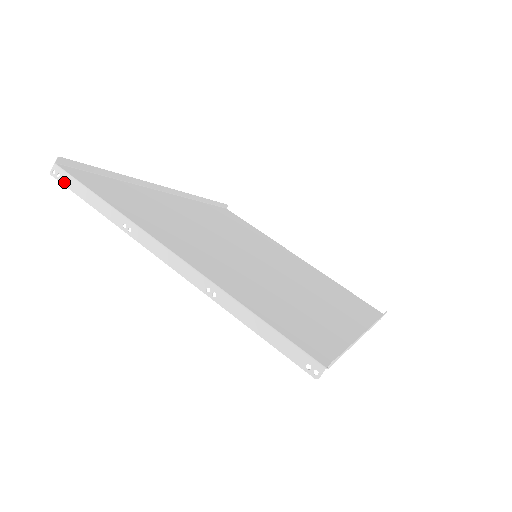
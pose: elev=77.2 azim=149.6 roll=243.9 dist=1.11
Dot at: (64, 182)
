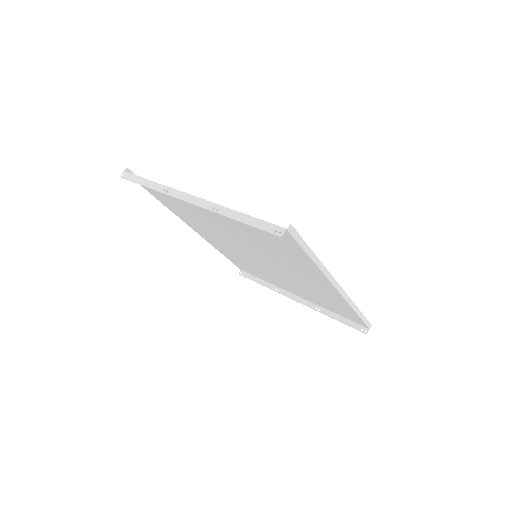
Dot at: (128, 178)
